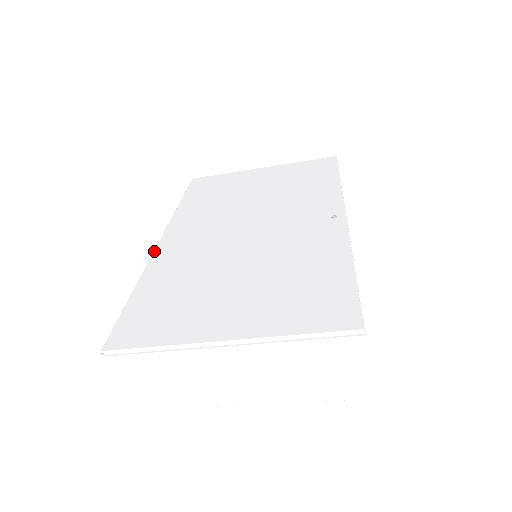
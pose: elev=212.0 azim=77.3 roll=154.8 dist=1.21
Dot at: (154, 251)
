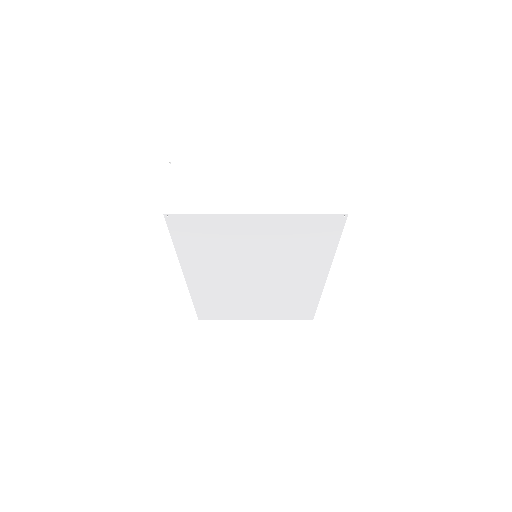
Dot at: occluded
